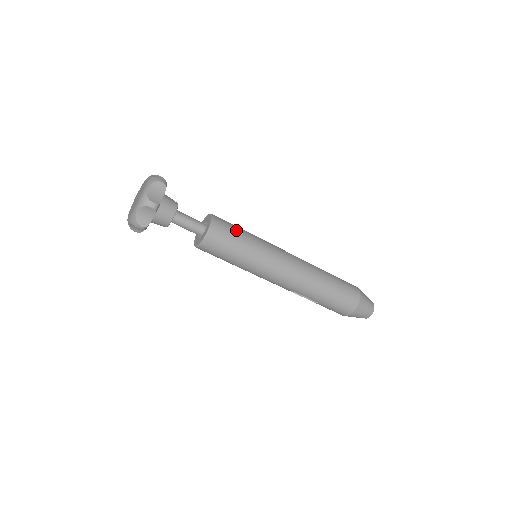
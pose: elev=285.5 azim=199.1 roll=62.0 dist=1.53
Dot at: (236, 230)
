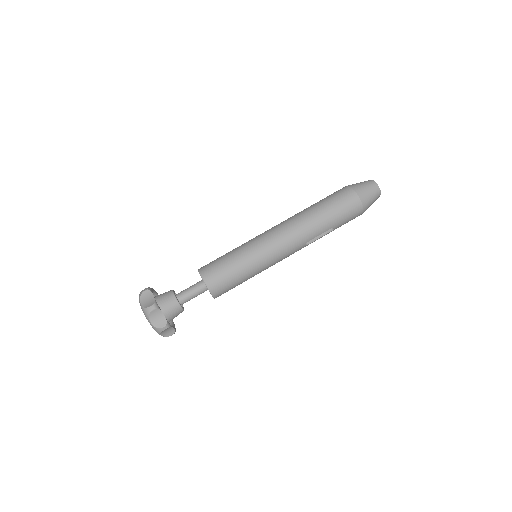
Dot at: (220, 259)
